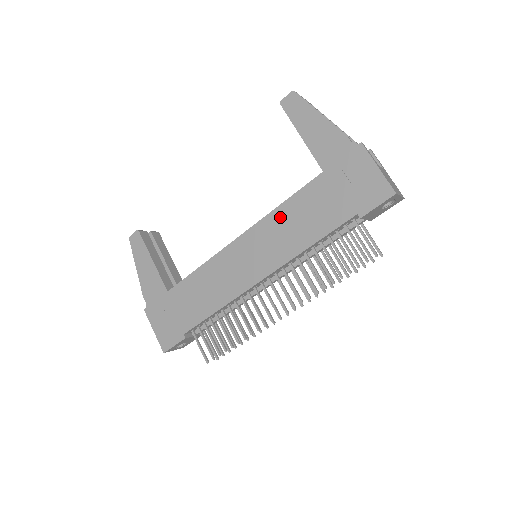
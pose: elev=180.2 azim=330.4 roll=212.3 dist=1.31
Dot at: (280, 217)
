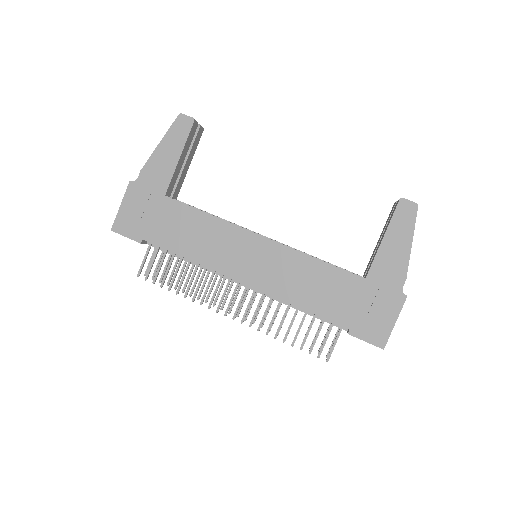
Dot at: (305, 265)
